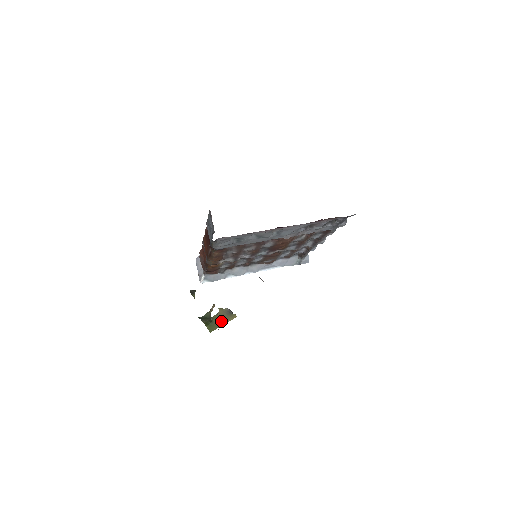
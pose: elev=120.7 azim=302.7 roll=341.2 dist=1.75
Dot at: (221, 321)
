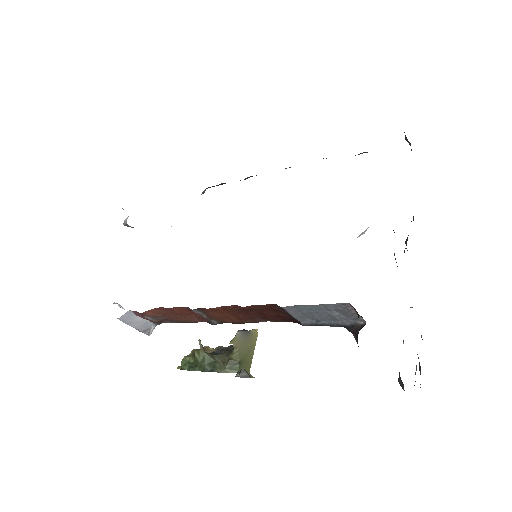
Dot at: (248, 352)
